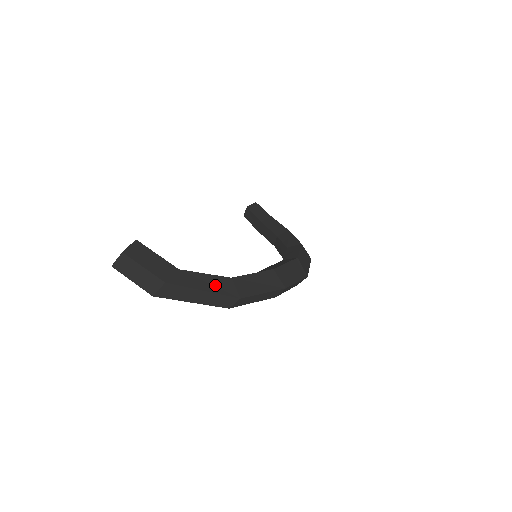
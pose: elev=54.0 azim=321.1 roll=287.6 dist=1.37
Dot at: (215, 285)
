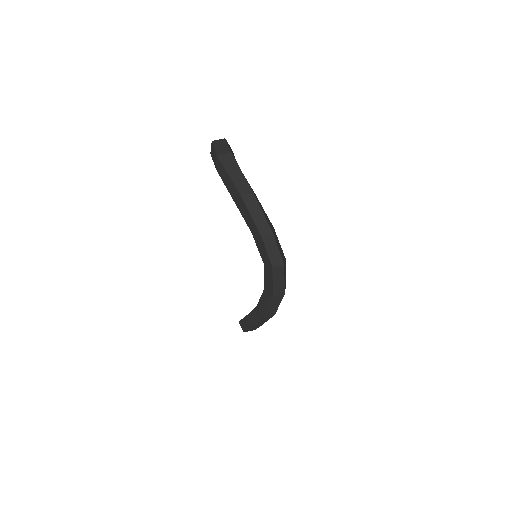
Dot at: (247, 181)
